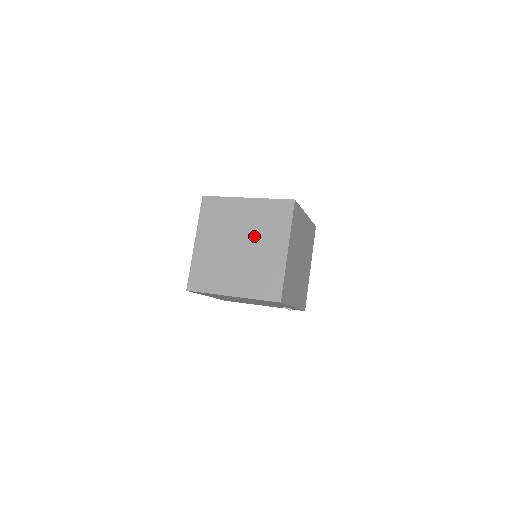
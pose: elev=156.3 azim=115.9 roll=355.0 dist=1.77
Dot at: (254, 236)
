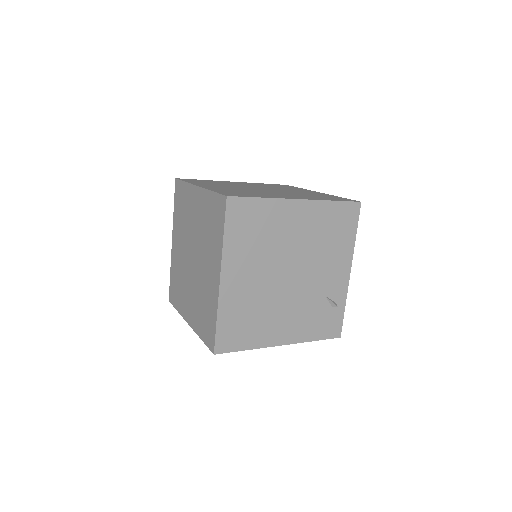
Dot at: (272, 188)
